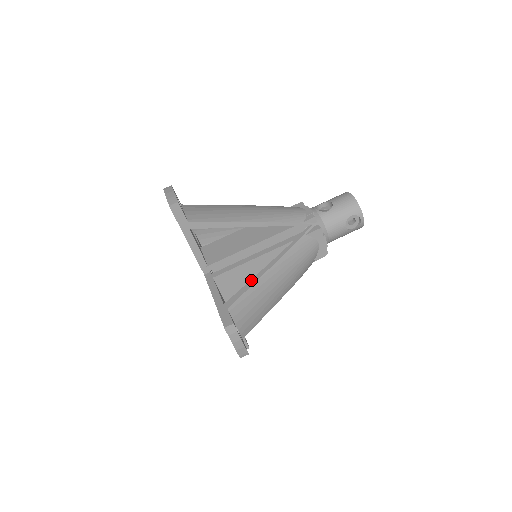
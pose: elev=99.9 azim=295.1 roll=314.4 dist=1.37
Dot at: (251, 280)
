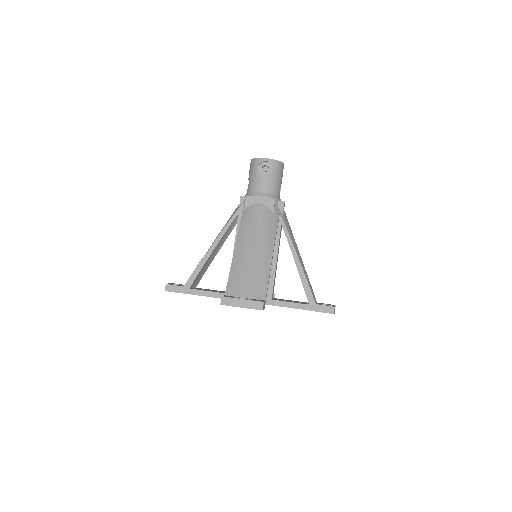
Dot at: (231, 267)
